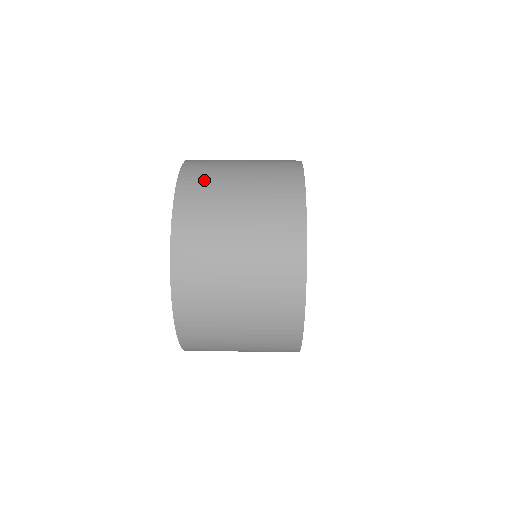
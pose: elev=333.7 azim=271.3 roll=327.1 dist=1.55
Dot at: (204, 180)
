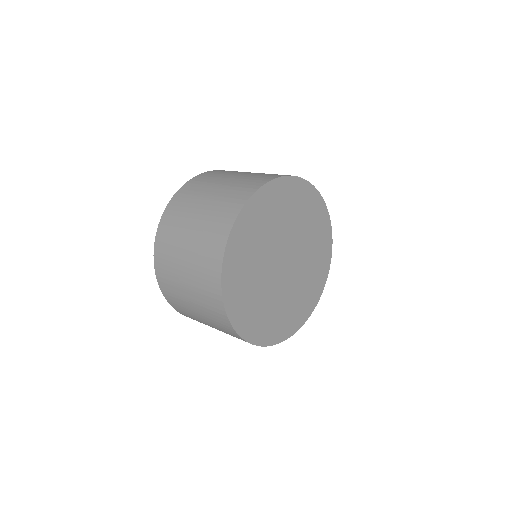
Dot at: (222, 172)
